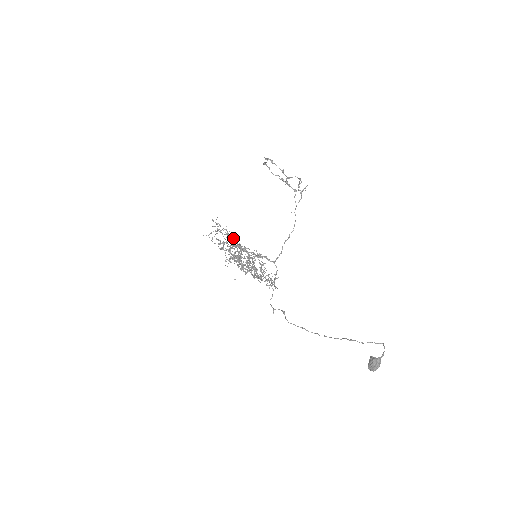
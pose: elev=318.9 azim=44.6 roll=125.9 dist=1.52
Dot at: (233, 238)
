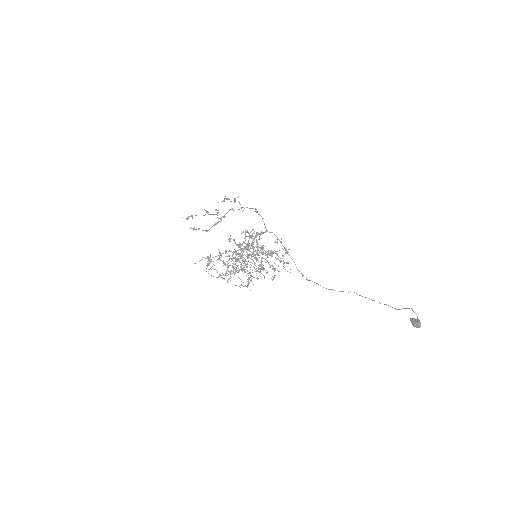
Dot at: (225, 253)
